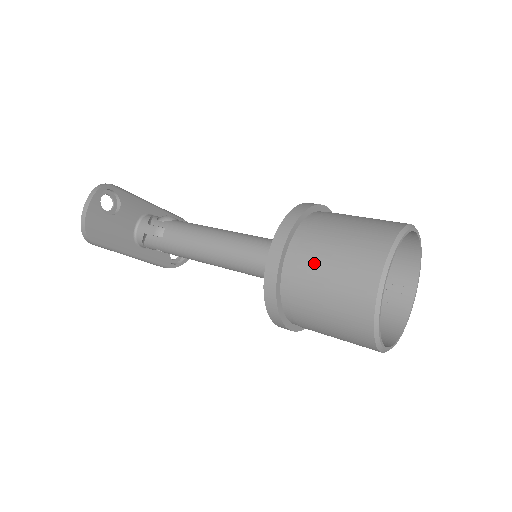
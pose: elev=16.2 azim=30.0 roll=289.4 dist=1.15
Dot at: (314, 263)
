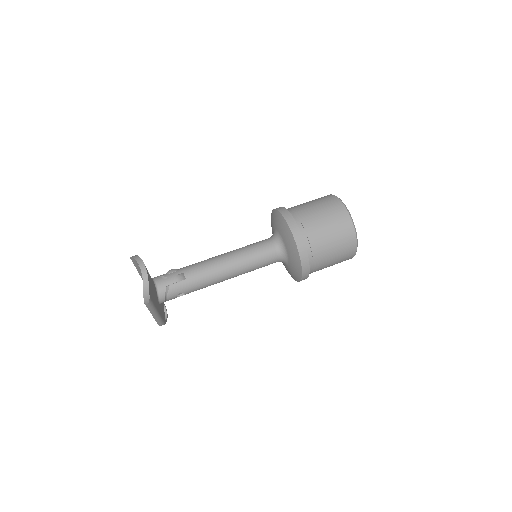
Dot at: (315, 222)
